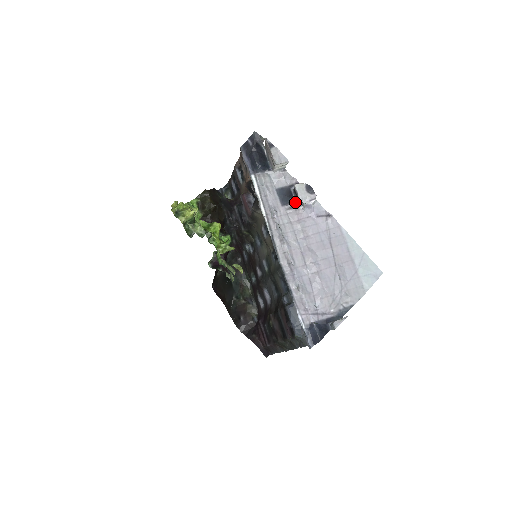
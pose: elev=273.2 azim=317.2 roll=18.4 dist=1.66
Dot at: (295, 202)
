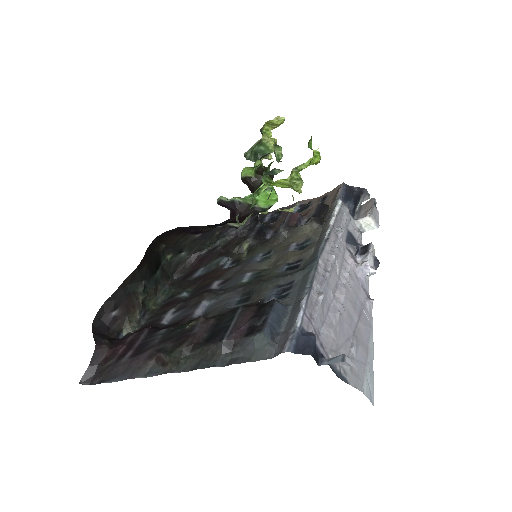
Dot at: (356, 254)
